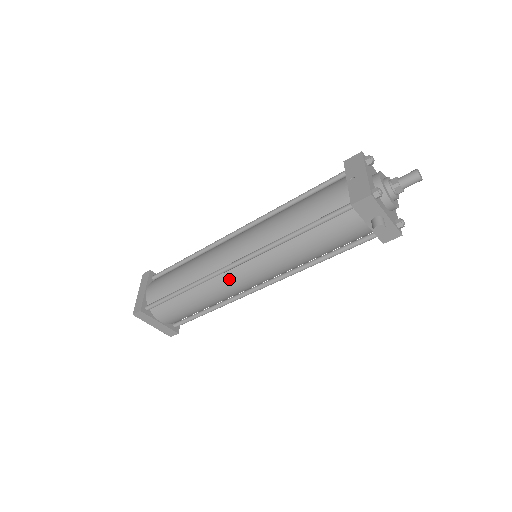
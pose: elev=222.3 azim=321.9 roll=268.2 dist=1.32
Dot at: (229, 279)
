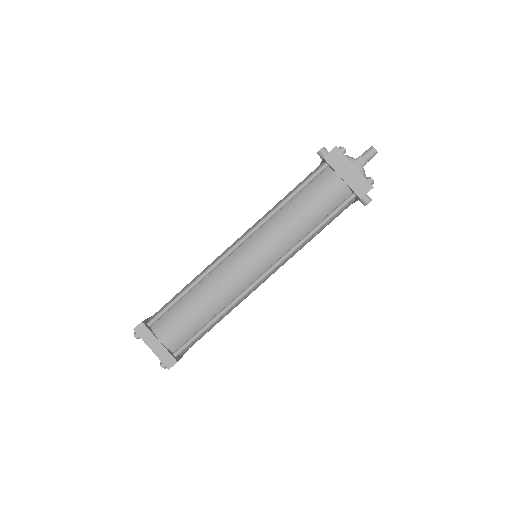
Dot at: (254, 289)
